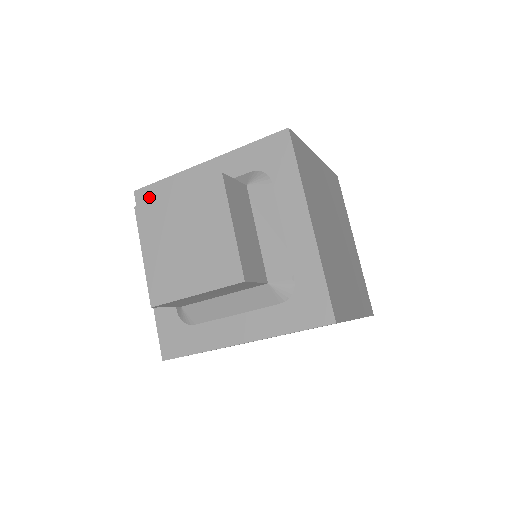
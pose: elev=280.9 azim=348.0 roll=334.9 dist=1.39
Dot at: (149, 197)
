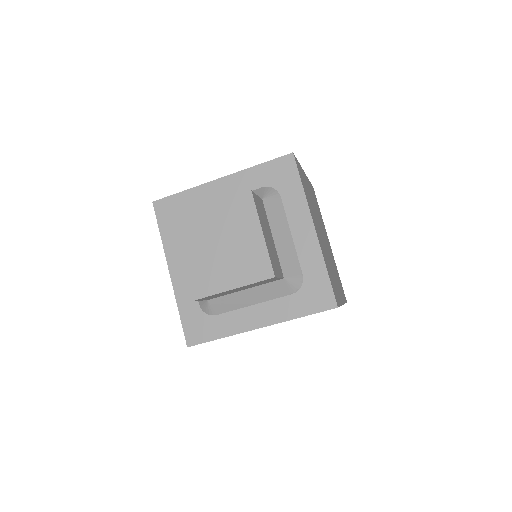
Dot at: (168, 207)
